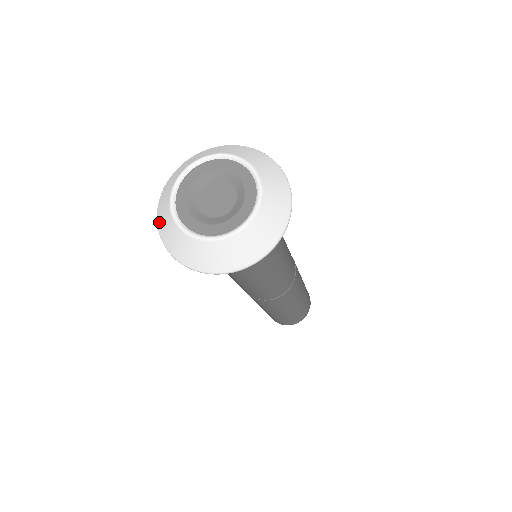
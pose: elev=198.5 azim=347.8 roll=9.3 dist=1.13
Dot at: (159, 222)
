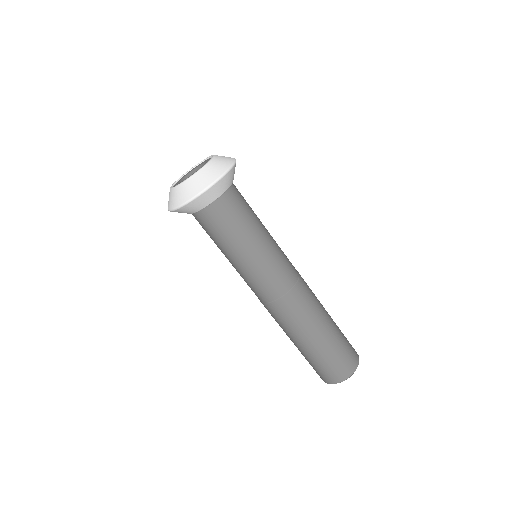
Dot at: (175, 204)
